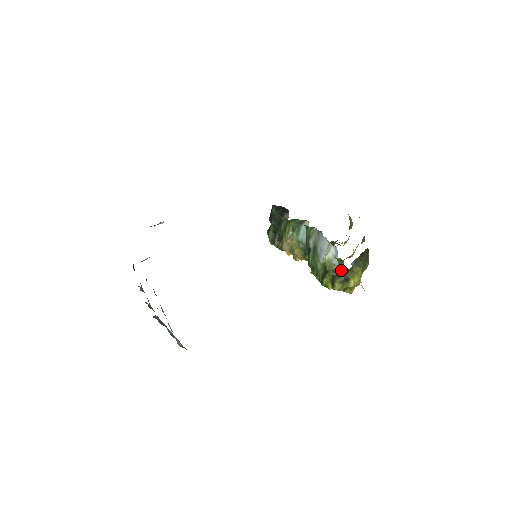
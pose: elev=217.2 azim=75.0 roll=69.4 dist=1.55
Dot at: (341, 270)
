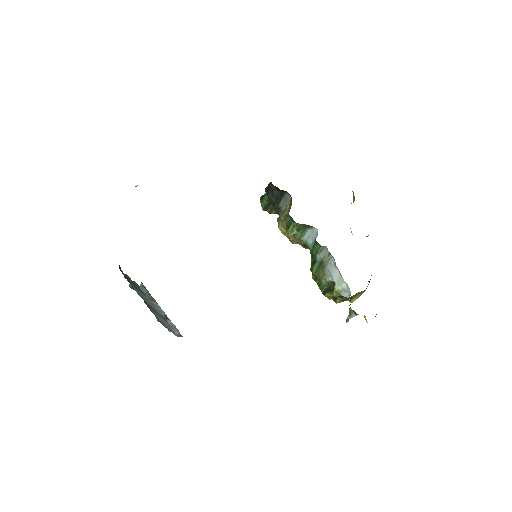
Dot at: (352, 316)
